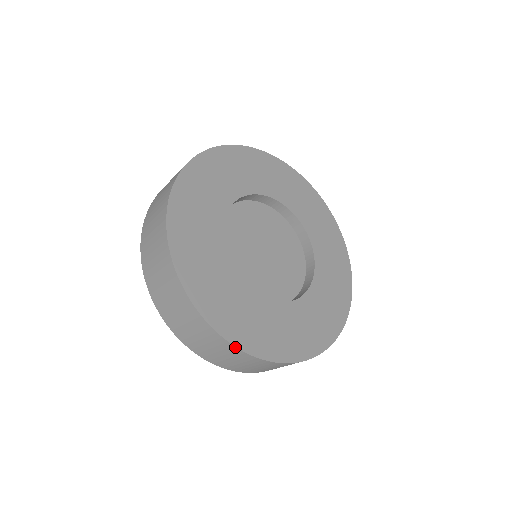
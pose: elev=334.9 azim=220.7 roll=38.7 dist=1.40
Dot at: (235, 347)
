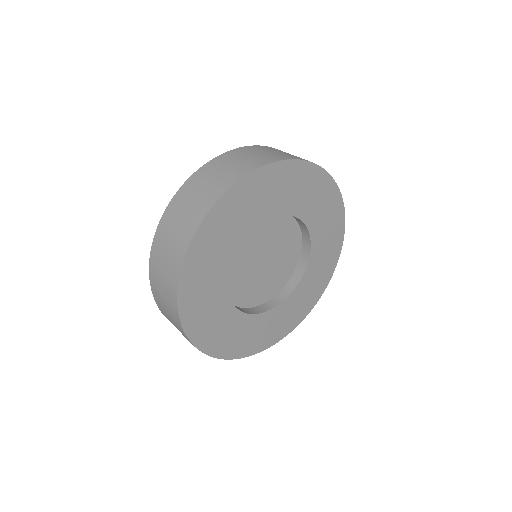
Dot at: (185, 334)
